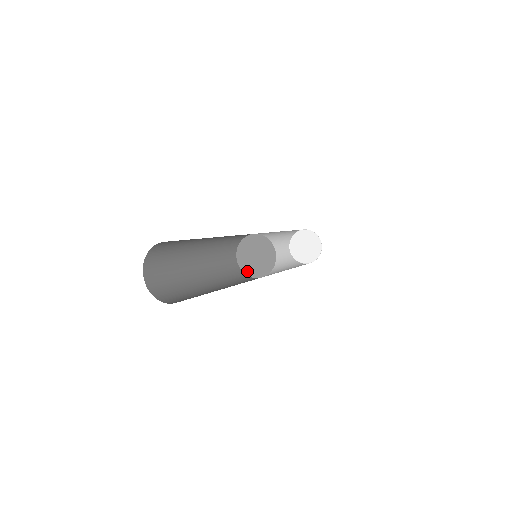
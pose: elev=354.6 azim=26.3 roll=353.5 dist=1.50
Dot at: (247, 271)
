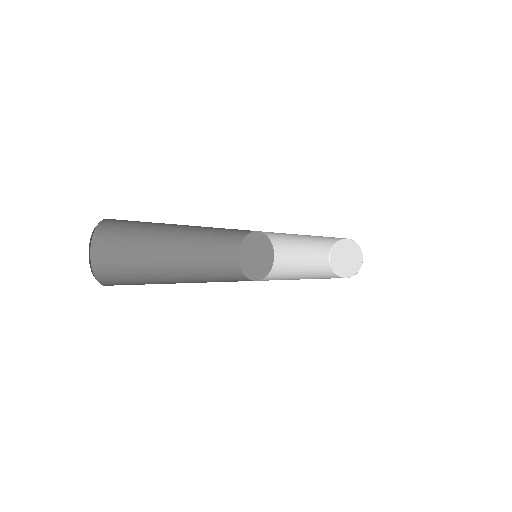
Dot at: (259, 276)
